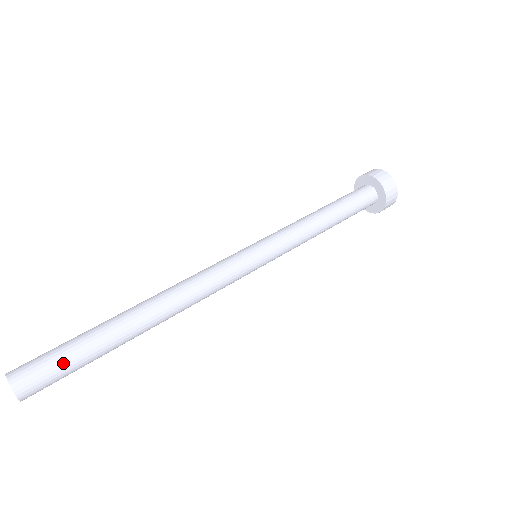
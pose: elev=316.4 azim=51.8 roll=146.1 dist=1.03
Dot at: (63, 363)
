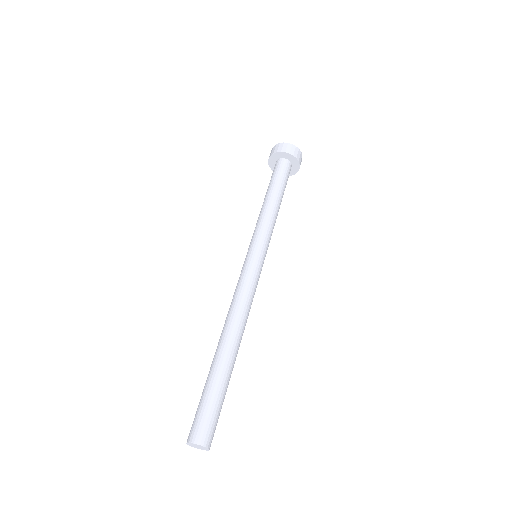
Dot at: (207, 405)
